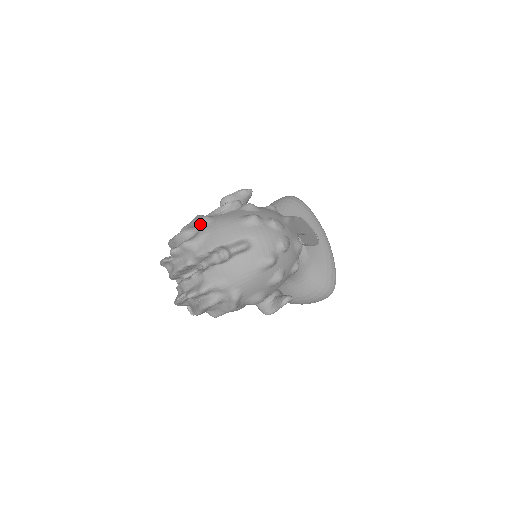
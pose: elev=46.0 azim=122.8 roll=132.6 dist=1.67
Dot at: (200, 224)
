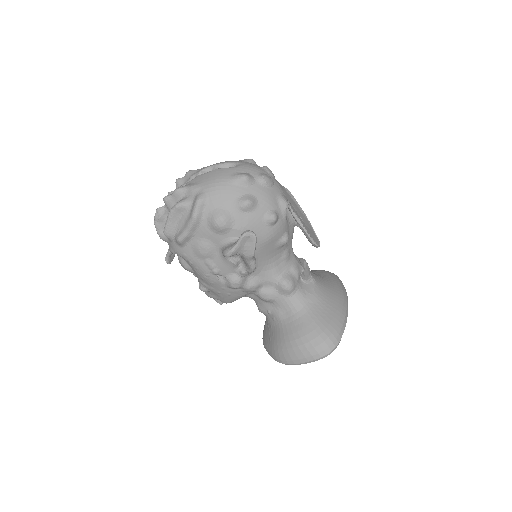
Dot at: occluded
